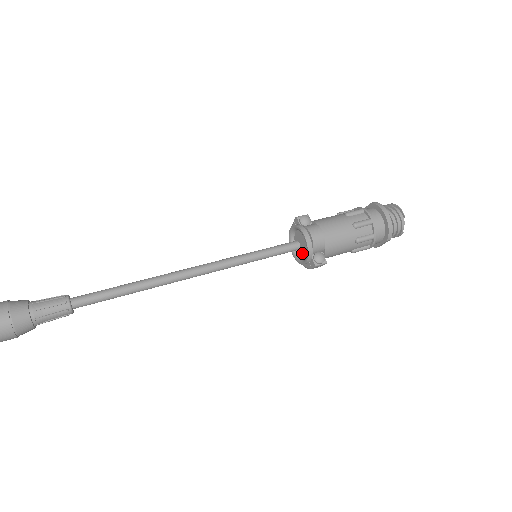
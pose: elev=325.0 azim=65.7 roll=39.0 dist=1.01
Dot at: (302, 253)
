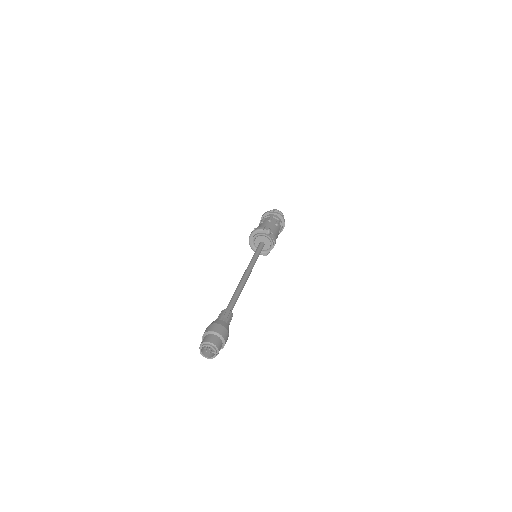
Dot at: occluded
